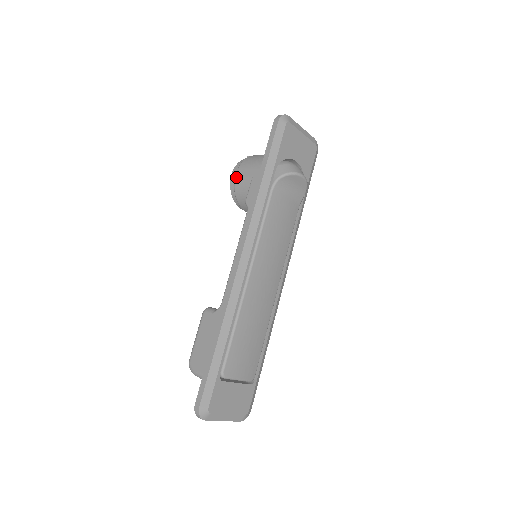
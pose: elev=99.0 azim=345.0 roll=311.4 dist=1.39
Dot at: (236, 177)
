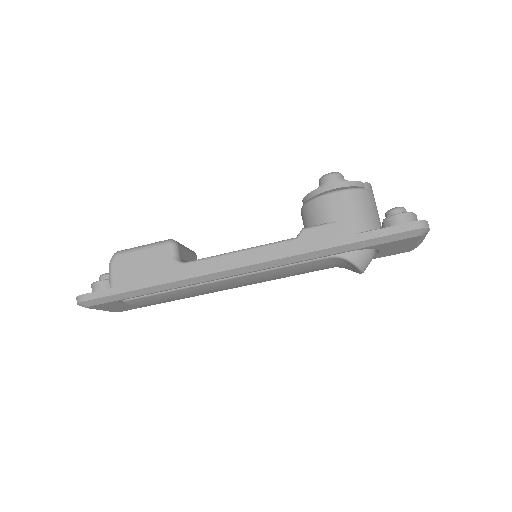
Dot at: (331, 195)
